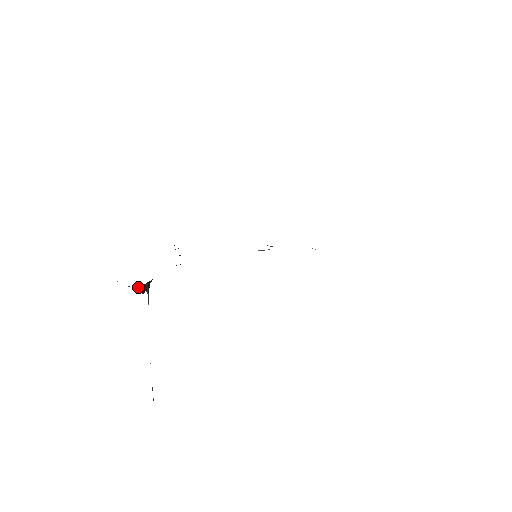
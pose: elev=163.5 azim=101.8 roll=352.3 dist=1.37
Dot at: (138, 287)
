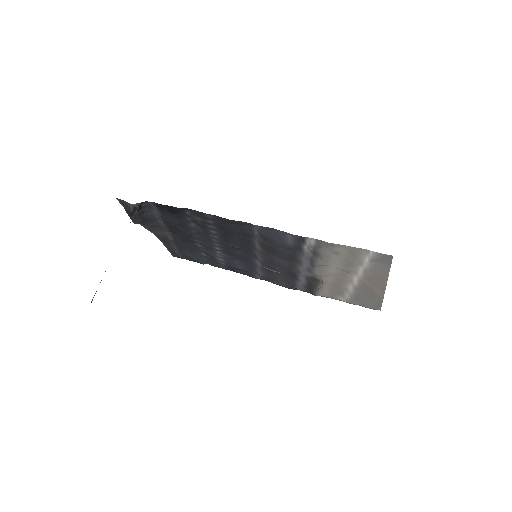
Dot at: (132, 205)
